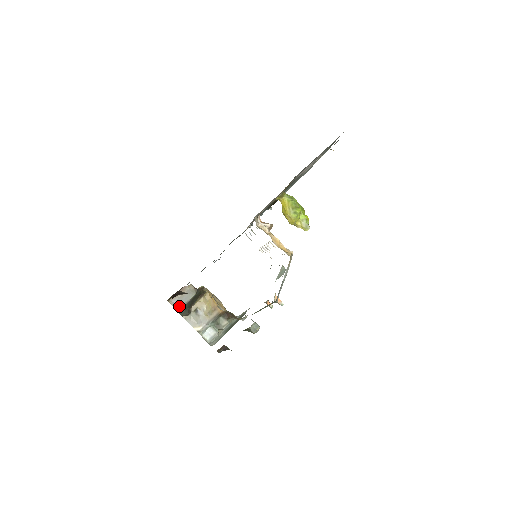
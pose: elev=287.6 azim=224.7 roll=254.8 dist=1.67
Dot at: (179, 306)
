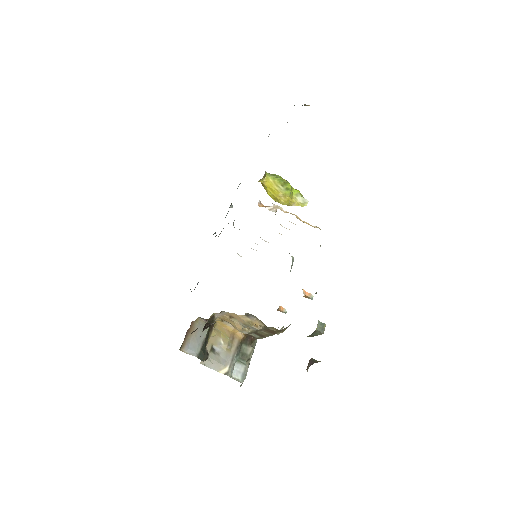
Dot at: (196, 350)
